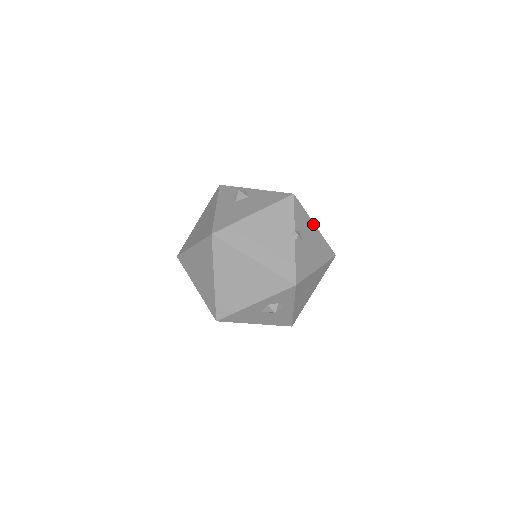
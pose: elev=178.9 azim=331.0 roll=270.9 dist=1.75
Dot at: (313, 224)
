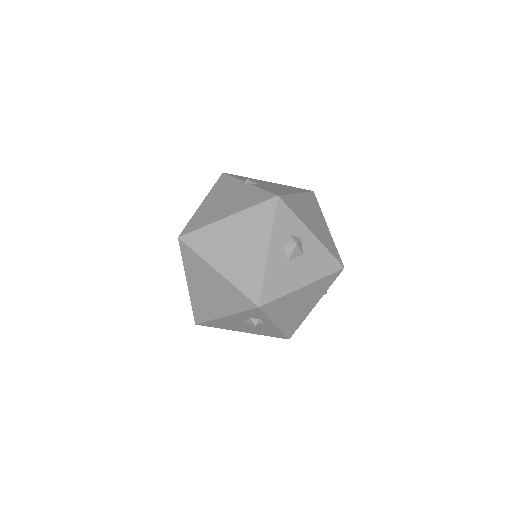
Dot at: (264, 181)
